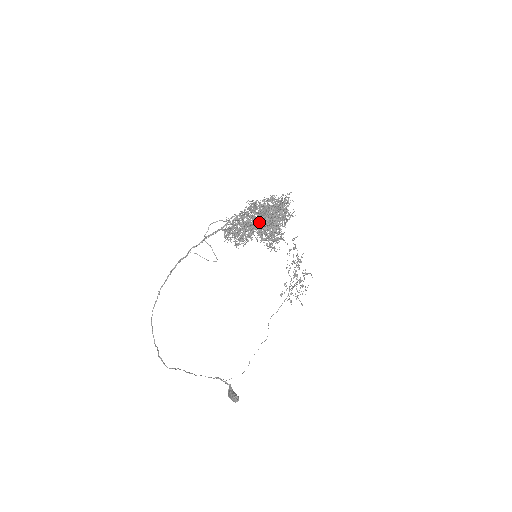
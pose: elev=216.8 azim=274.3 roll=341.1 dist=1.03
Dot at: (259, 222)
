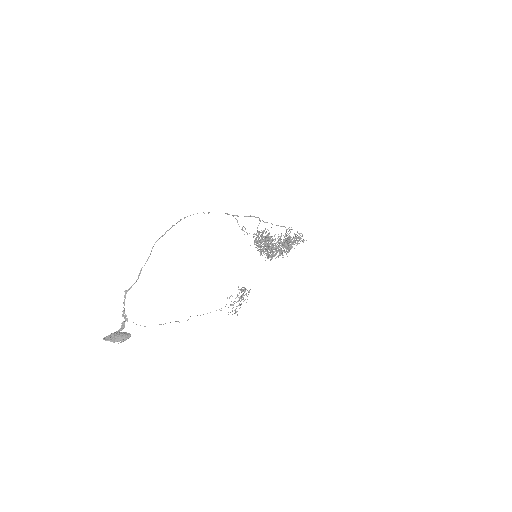
Dot at: occluded
